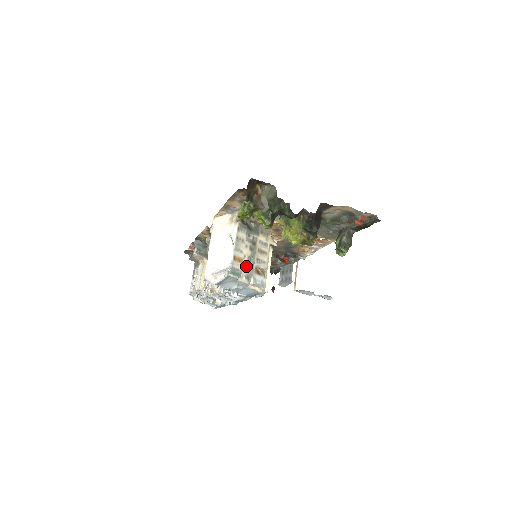
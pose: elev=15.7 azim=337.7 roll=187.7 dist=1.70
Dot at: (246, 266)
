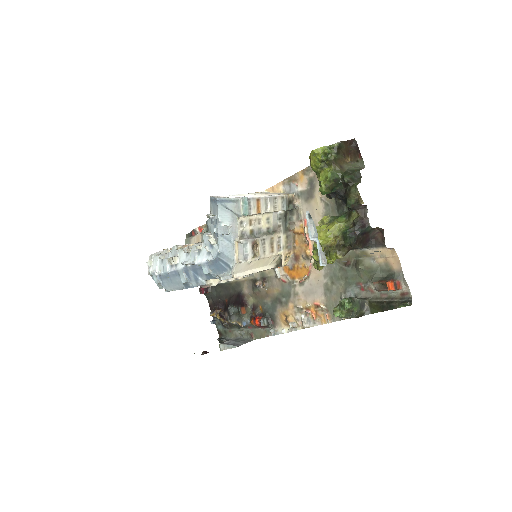
Dot at: (252, 228)
